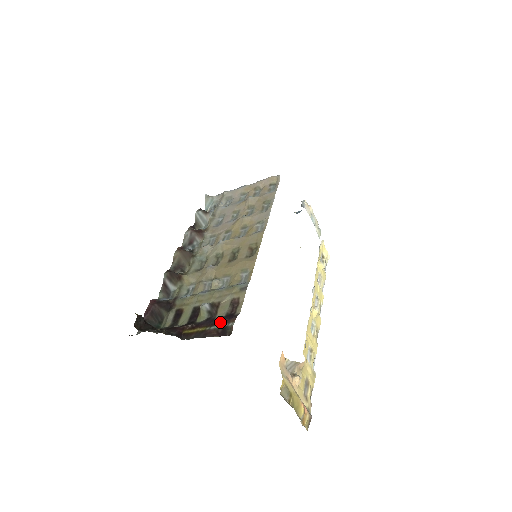
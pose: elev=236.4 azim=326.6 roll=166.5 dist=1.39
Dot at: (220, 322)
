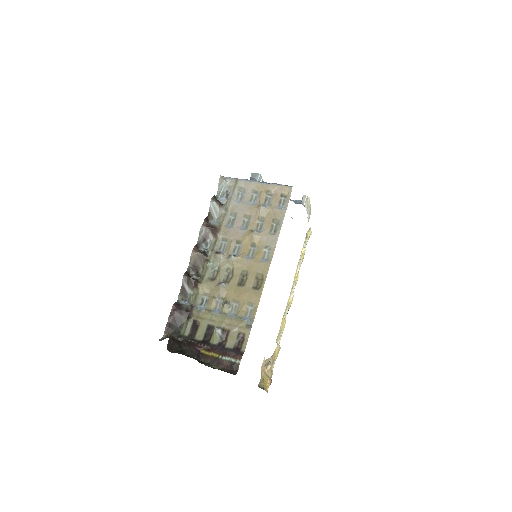
Dot at: (230, 355)
